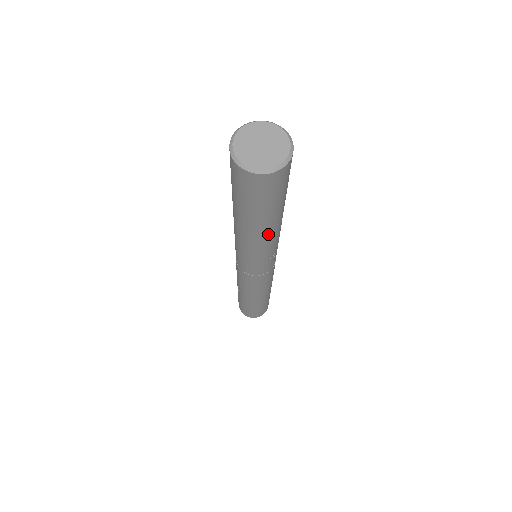
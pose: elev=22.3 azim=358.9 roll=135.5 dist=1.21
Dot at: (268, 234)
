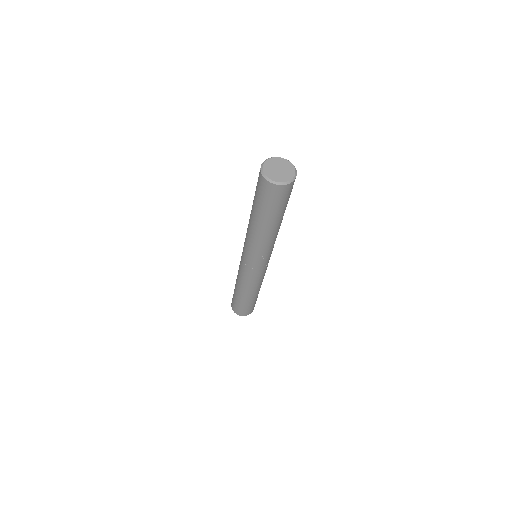
Dot at: (262, 231)
